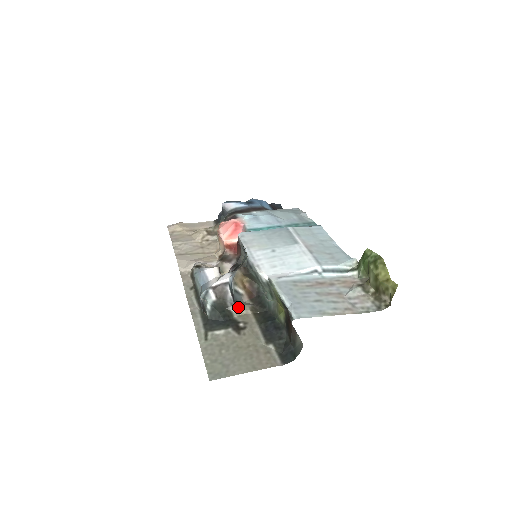
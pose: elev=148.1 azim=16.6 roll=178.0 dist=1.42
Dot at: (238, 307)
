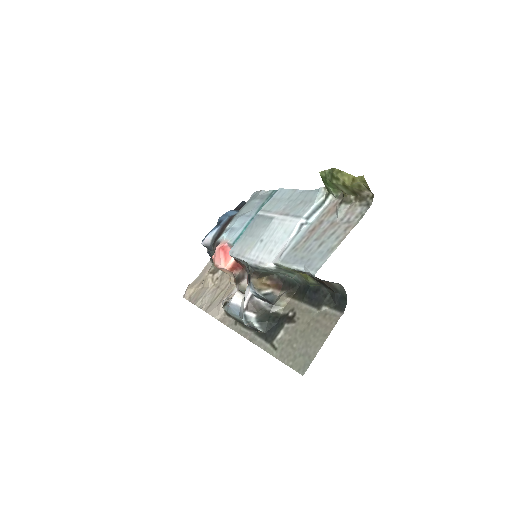
Dot at: (277, 304)
